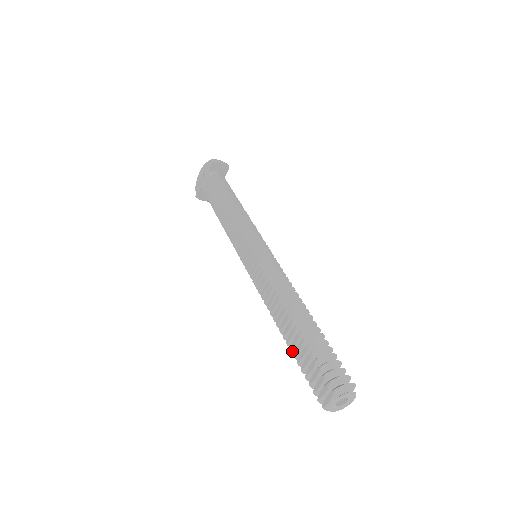
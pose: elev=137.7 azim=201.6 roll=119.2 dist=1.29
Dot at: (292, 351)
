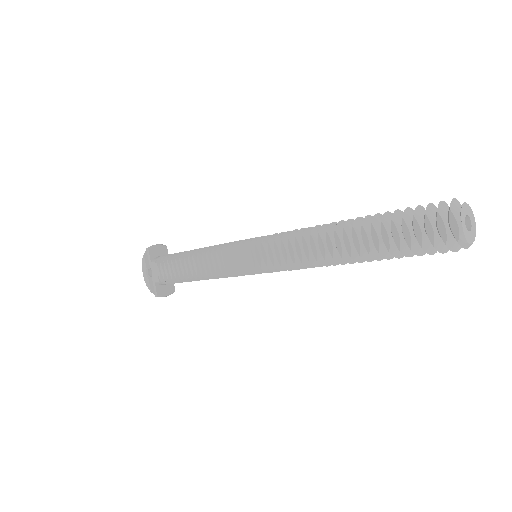
Dot at: (373, 256)
